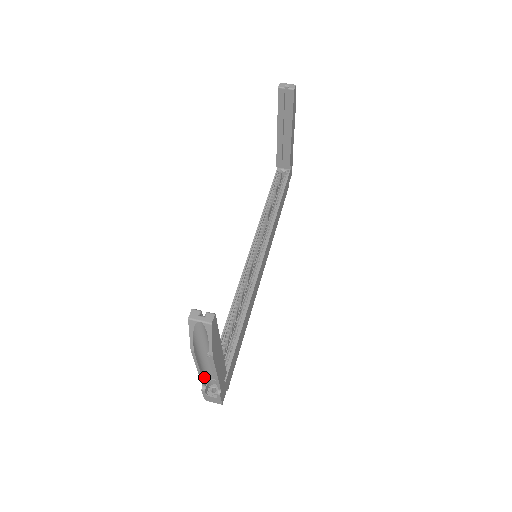
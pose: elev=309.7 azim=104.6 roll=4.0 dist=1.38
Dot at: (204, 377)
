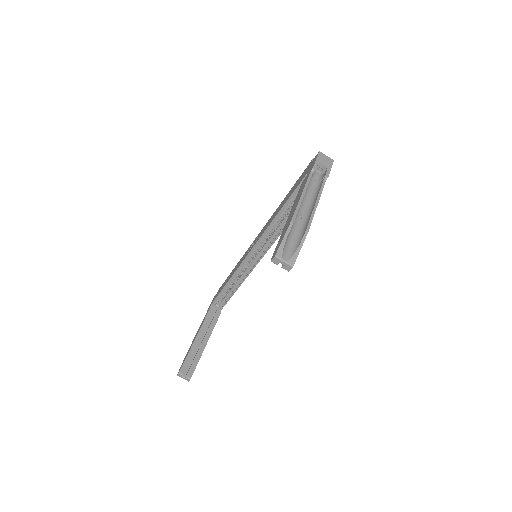
Dot at: occluded
